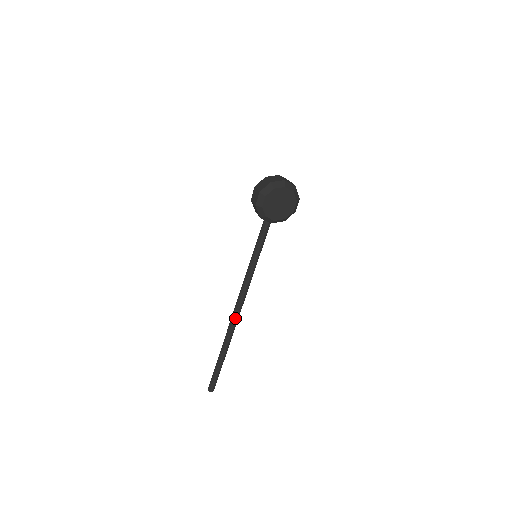
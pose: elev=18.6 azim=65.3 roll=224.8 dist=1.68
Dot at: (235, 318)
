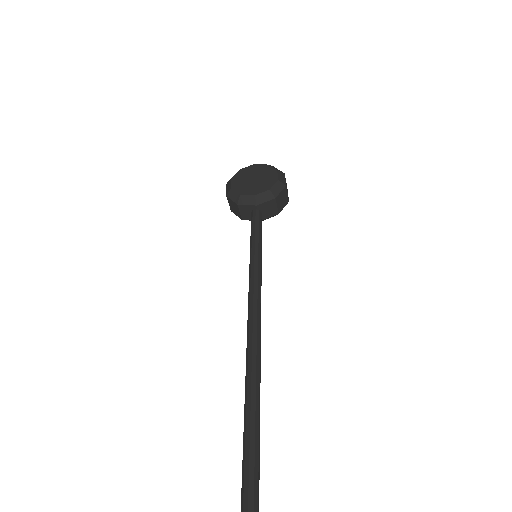
Dot at: (249, 361)
